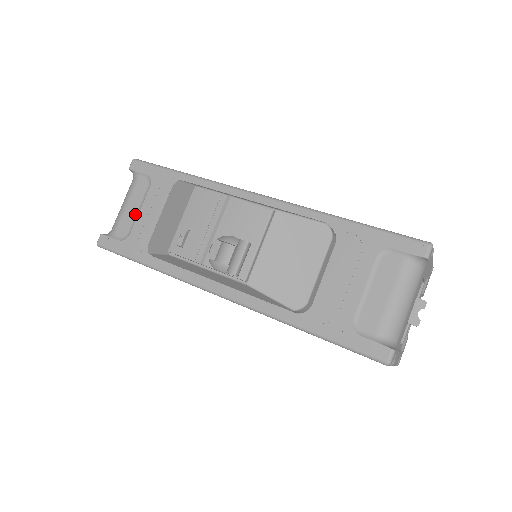
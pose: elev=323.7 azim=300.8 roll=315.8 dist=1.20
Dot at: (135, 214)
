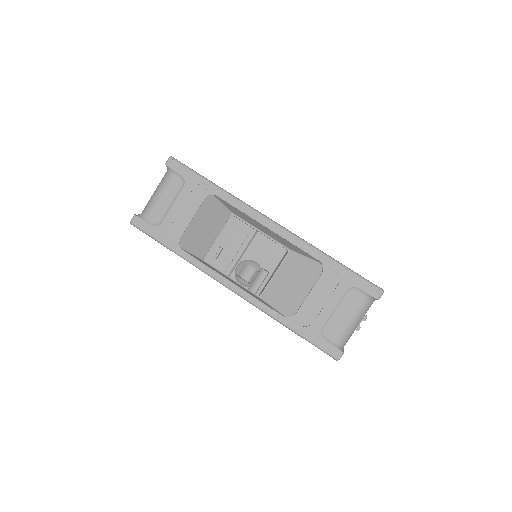
Dot at: (167, 206)
